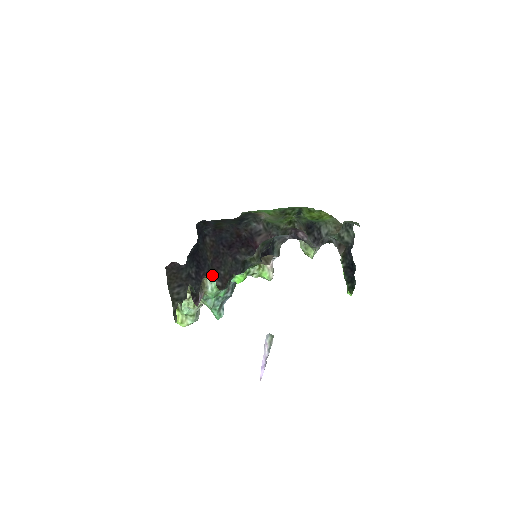
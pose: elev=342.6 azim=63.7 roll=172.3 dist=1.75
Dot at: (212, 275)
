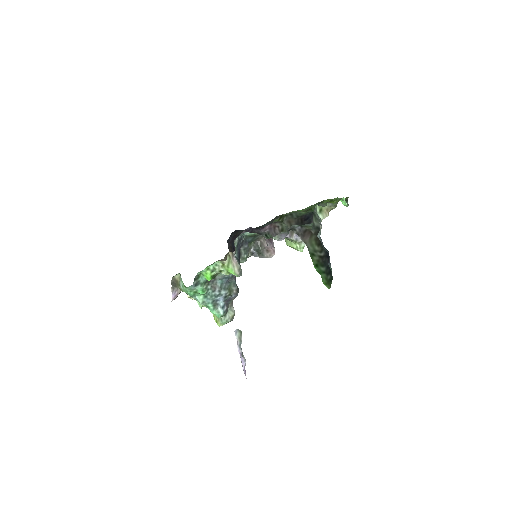
Dot at: (180, 274)
